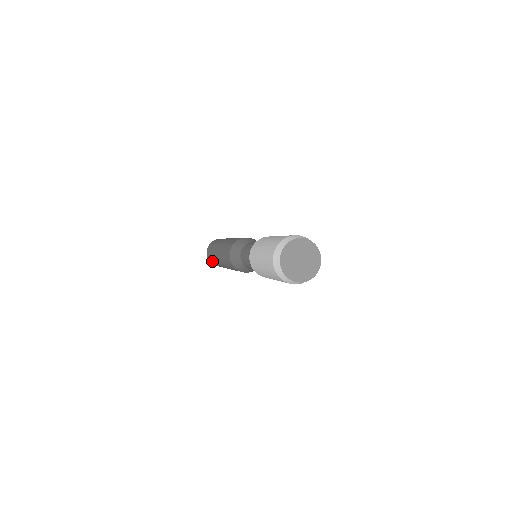
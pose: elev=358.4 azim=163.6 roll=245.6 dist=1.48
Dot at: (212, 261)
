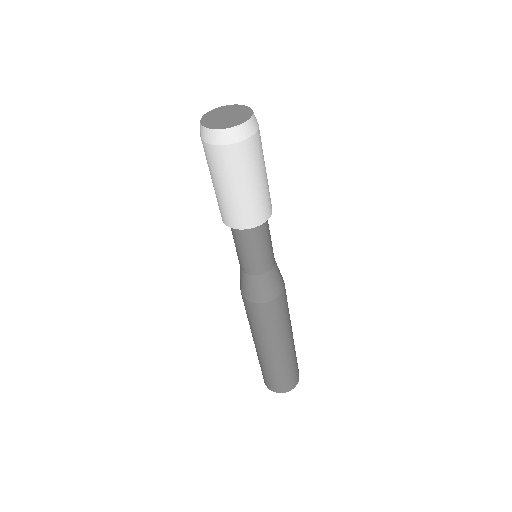
Dot at: occluded
